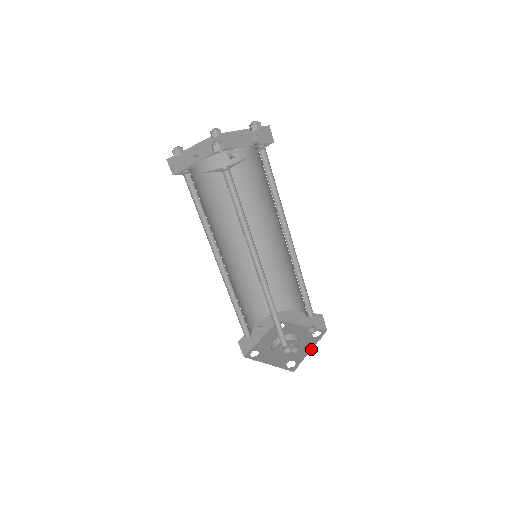
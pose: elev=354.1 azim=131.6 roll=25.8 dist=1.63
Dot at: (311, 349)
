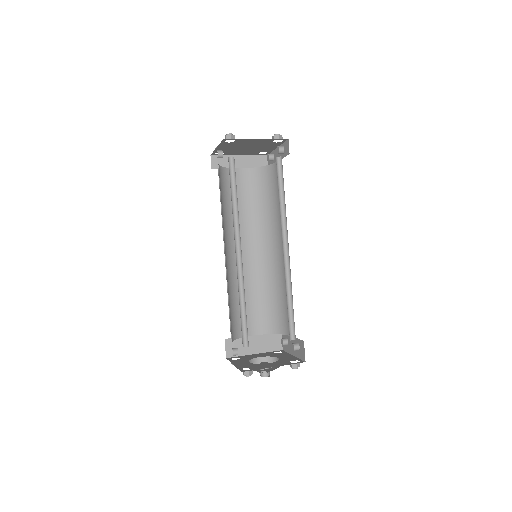
Dot at: (292, 355)
